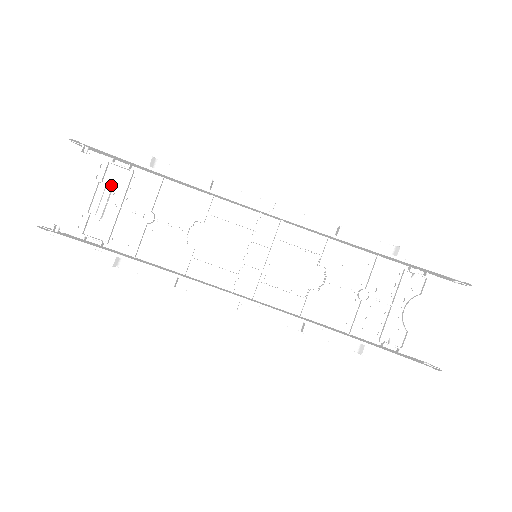
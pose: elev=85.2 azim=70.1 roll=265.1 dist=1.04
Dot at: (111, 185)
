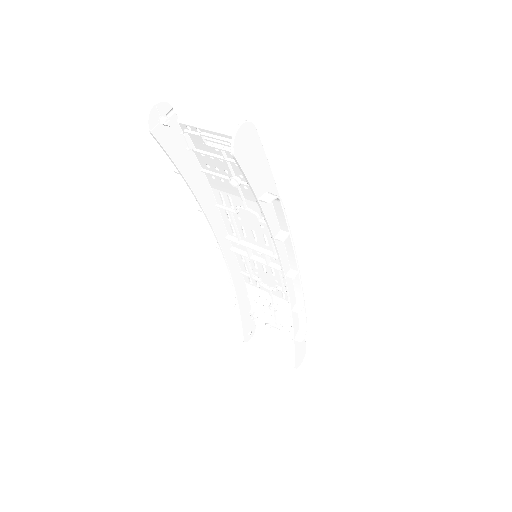
Dot at: occluded
